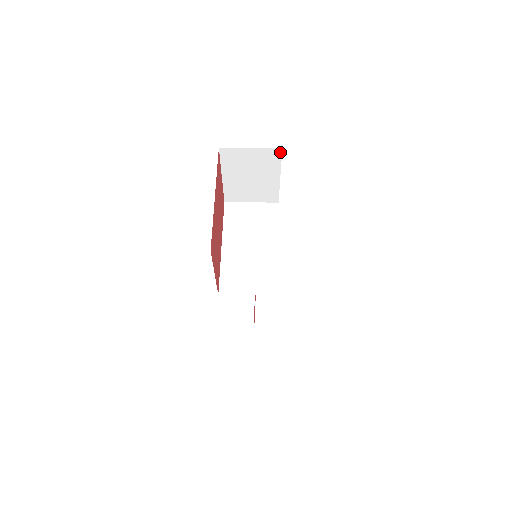
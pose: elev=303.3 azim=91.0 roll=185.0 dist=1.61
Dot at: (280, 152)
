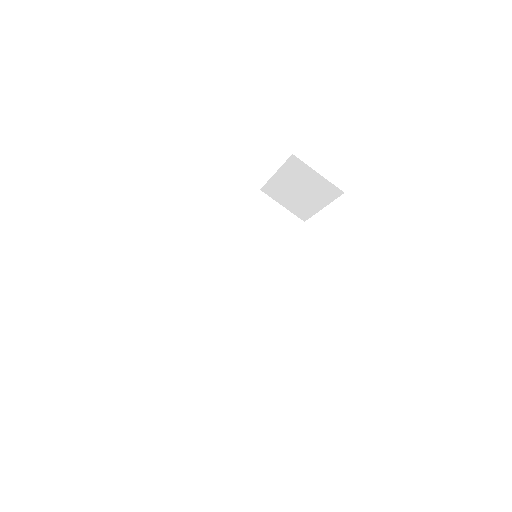
Dot at: (340, 193)
